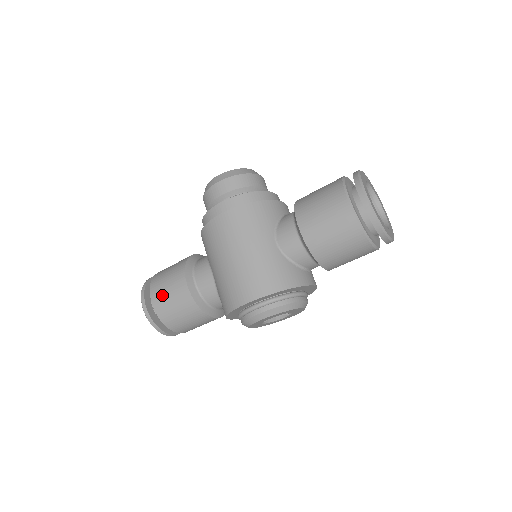
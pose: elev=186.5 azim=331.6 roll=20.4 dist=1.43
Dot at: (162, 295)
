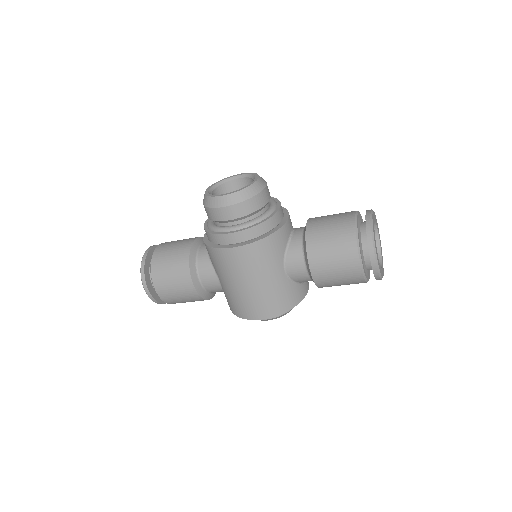
Dot at: (167, 289)
